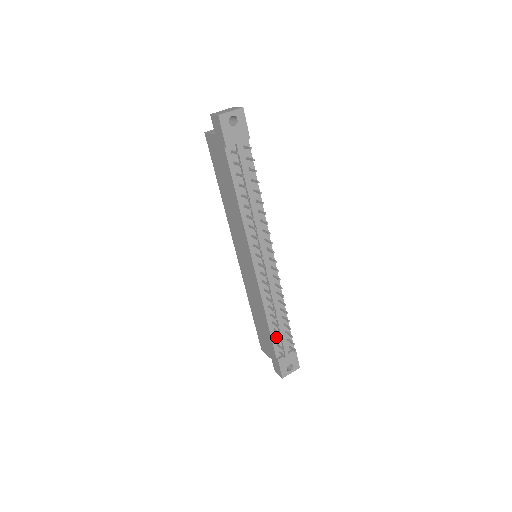
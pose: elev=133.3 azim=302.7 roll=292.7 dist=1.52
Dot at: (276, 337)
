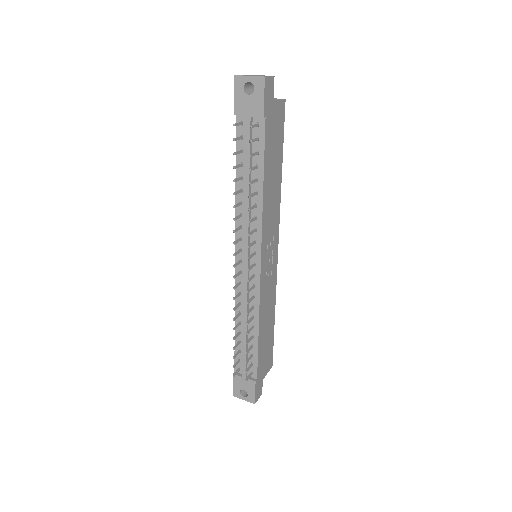
Dot at: (239, 350)
